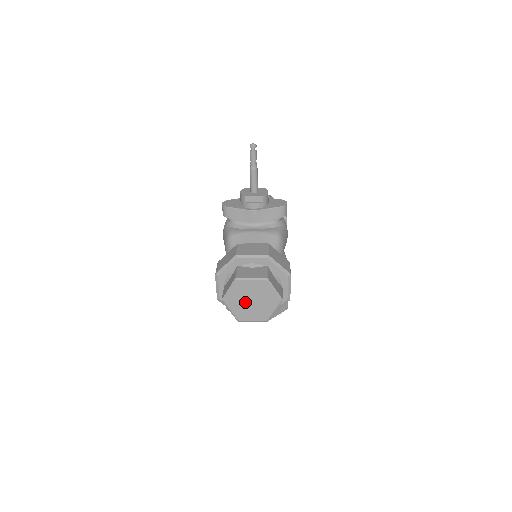
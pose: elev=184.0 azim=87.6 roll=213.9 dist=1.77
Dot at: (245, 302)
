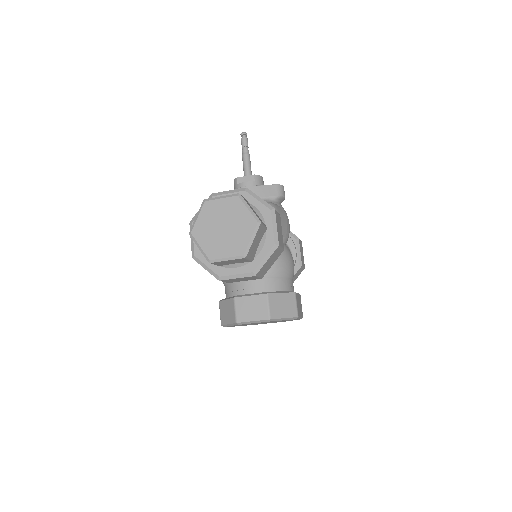
Dot at: (216, 231)
